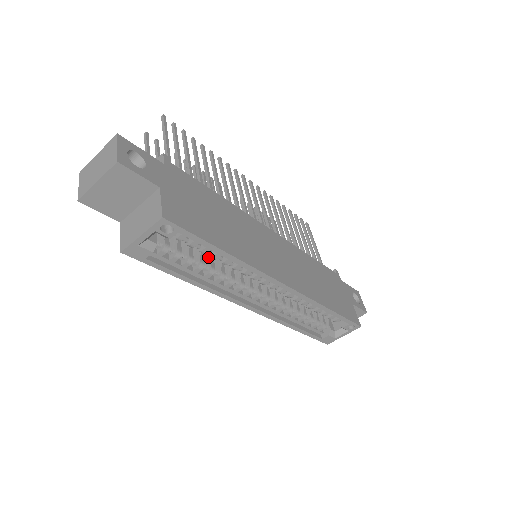
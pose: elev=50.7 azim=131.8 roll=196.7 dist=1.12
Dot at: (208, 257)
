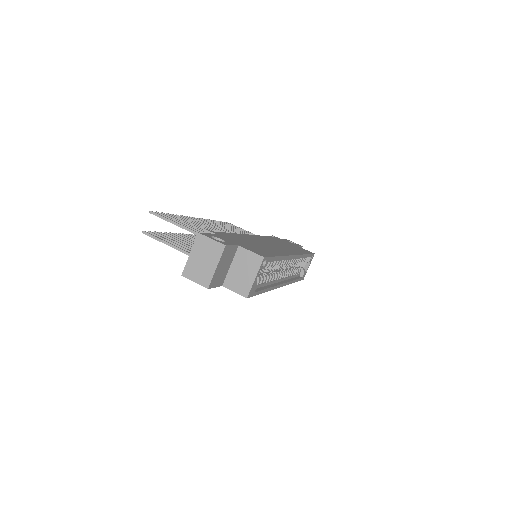
Dot at: occluded
